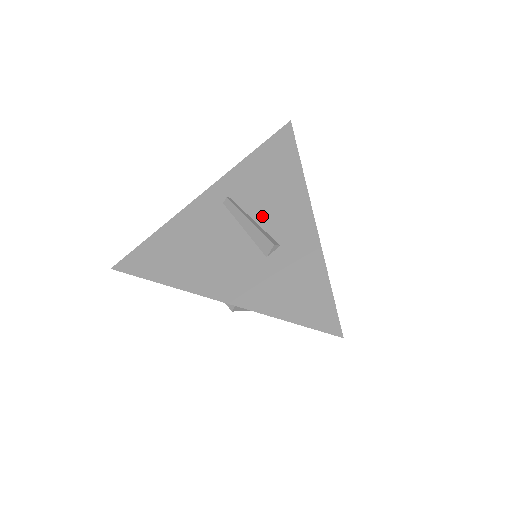
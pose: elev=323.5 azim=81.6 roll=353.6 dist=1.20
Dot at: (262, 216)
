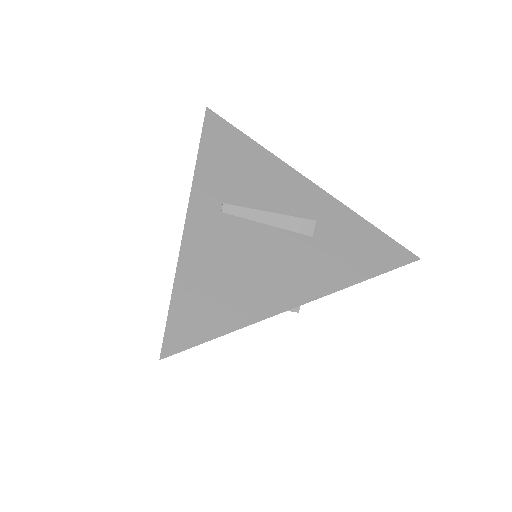
Dot at: (272, 204)
